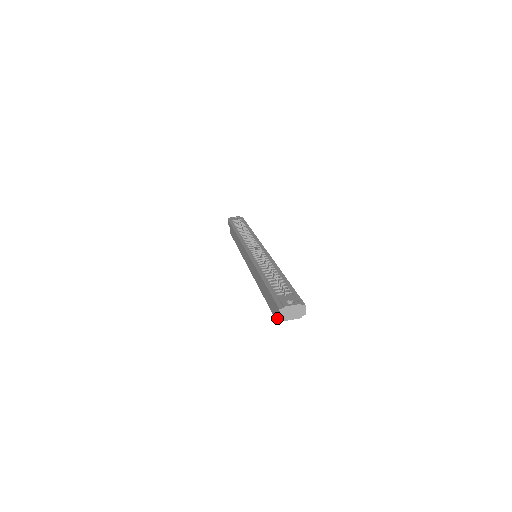
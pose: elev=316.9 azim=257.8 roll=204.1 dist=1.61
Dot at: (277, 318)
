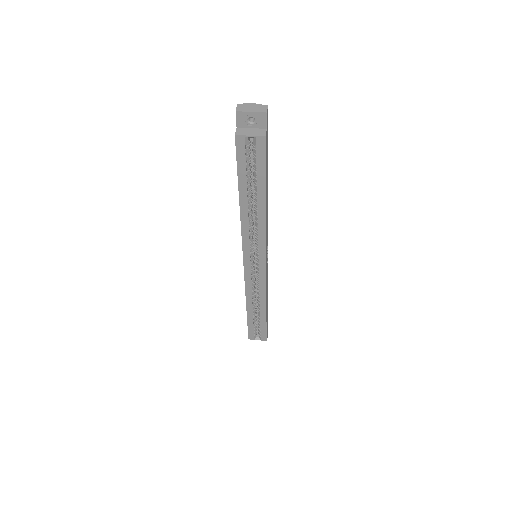
Dot at: (236, 132)
